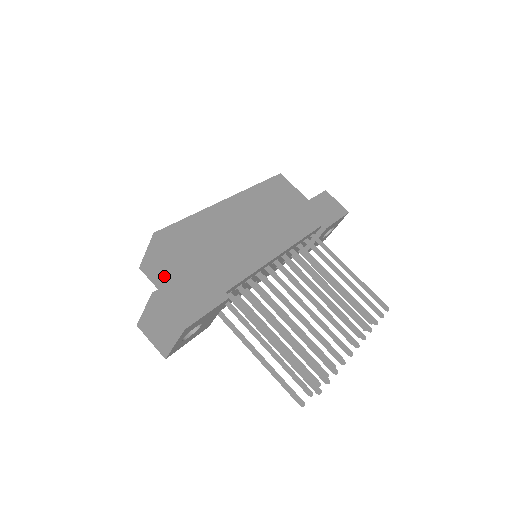
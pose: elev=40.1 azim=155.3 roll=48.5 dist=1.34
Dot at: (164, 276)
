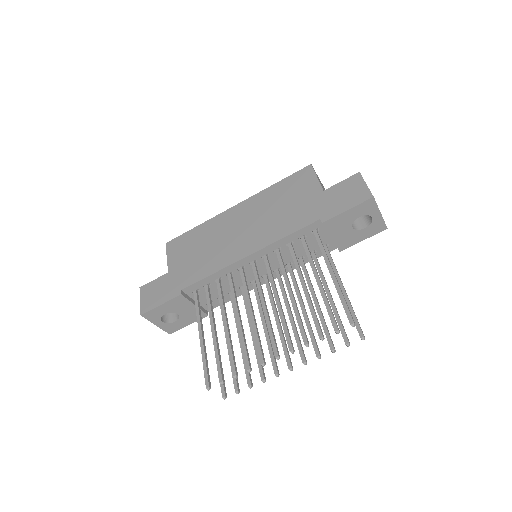
Dot at: occluded
